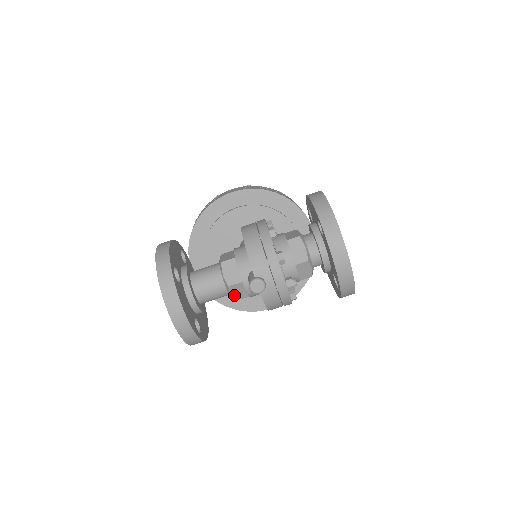
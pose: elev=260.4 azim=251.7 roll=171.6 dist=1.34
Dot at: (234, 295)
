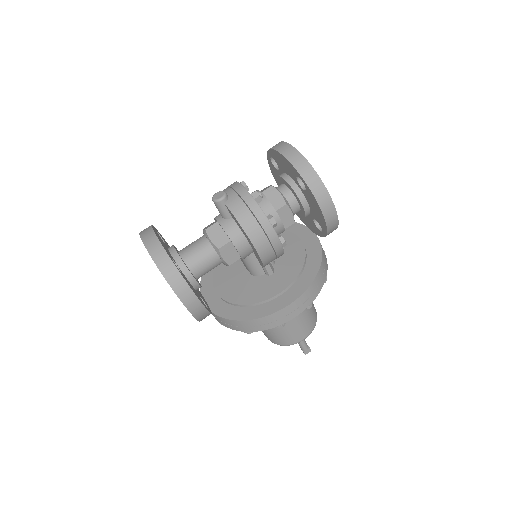
Dot at: (215, 241)
